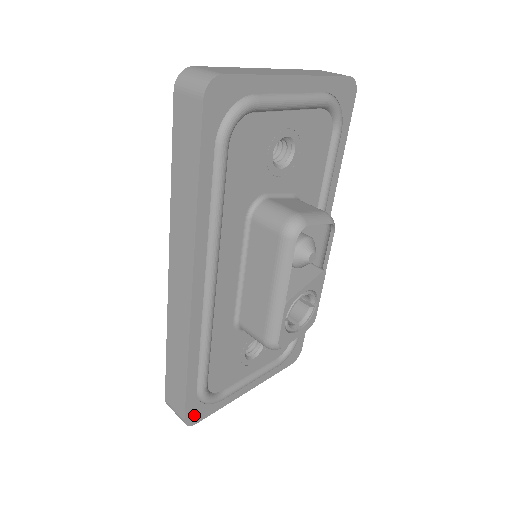
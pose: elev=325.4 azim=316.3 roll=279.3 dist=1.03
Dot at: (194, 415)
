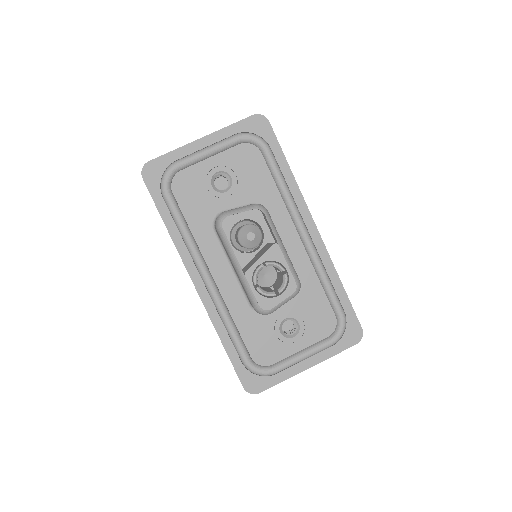
Dot at: (252, 385)
